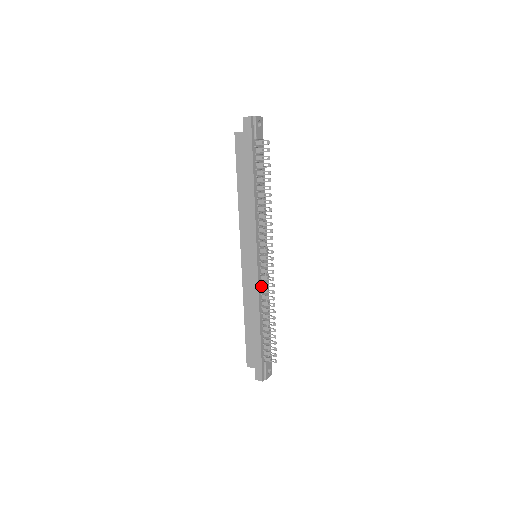
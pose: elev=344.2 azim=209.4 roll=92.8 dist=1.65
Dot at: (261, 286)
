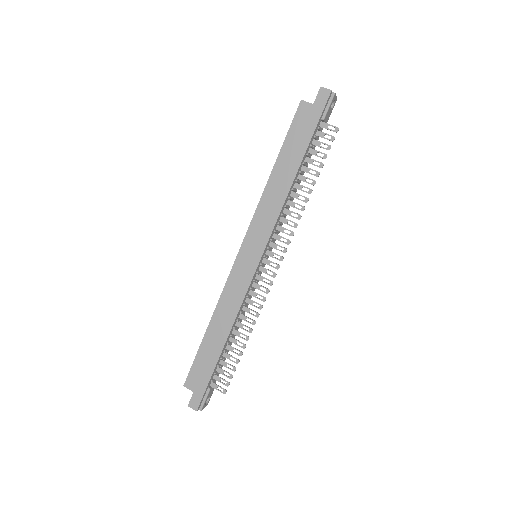
Dot at: (248, 294)
